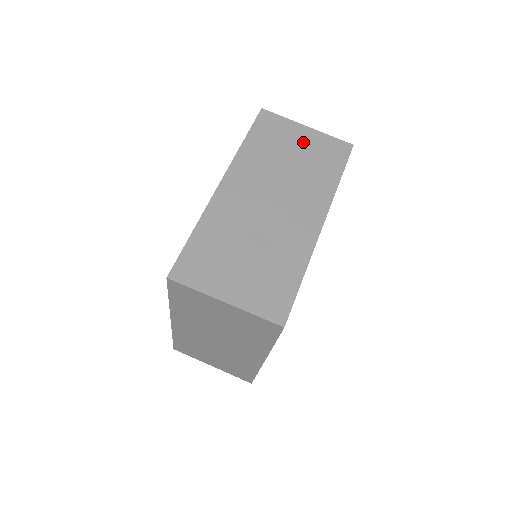
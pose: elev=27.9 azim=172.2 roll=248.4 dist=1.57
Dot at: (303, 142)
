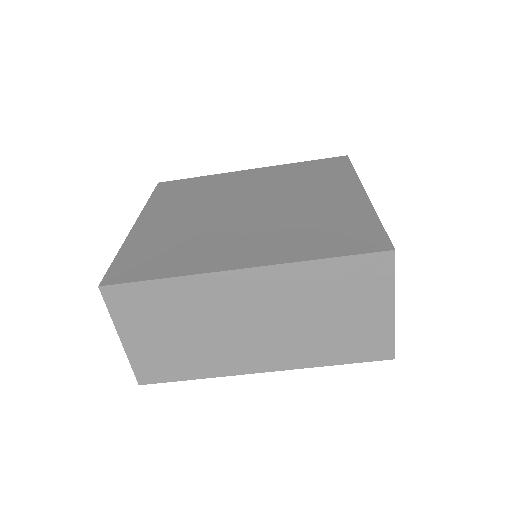
Dot at: (365, 315)
